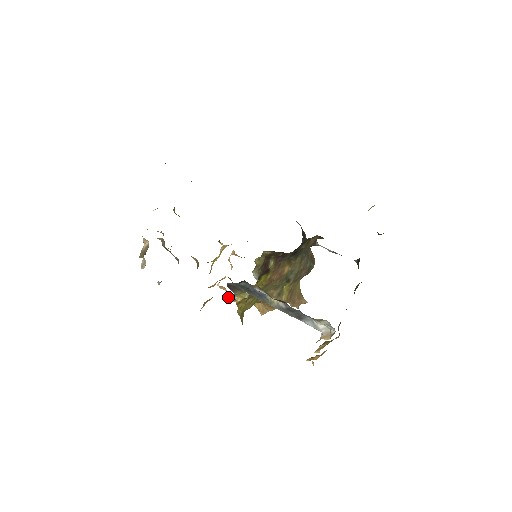
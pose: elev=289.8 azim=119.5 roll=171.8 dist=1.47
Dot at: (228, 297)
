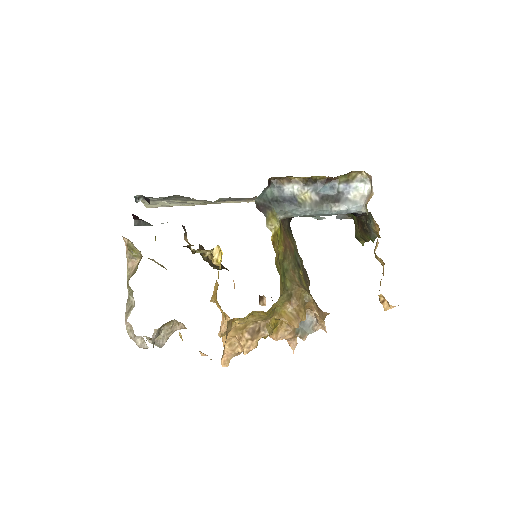
Dot at: (247, 336)
